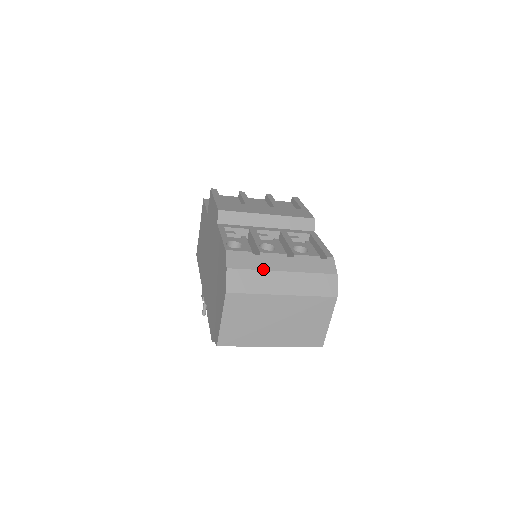
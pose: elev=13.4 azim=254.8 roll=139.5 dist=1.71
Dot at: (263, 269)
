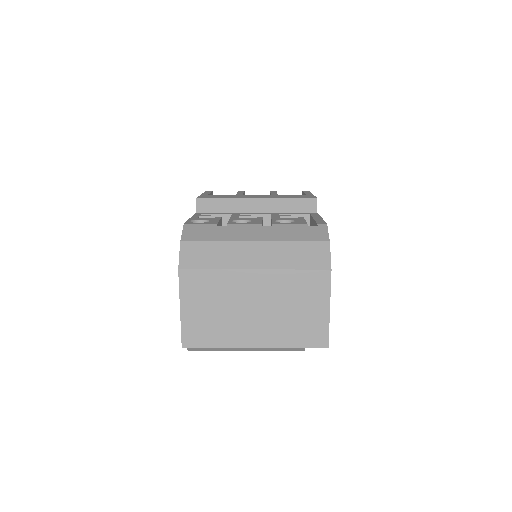
Dot at: (227, 240)
